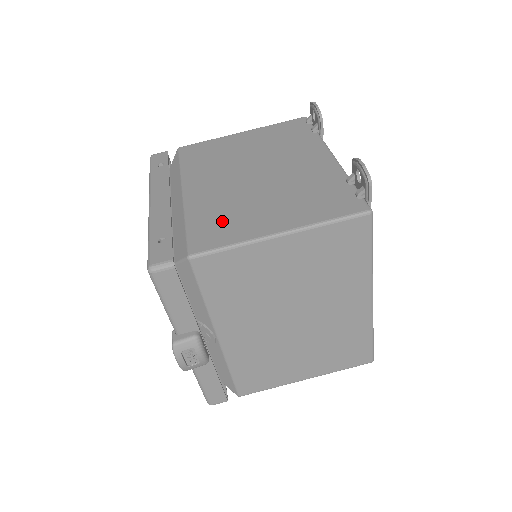
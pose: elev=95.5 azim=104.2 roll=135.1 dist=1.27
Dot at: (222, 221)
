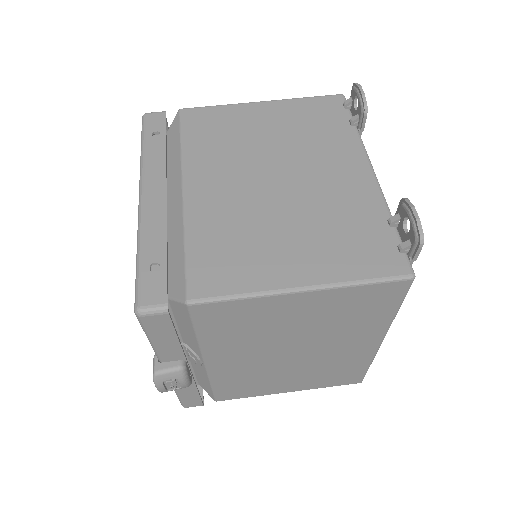
Dot at: (231, 252)
